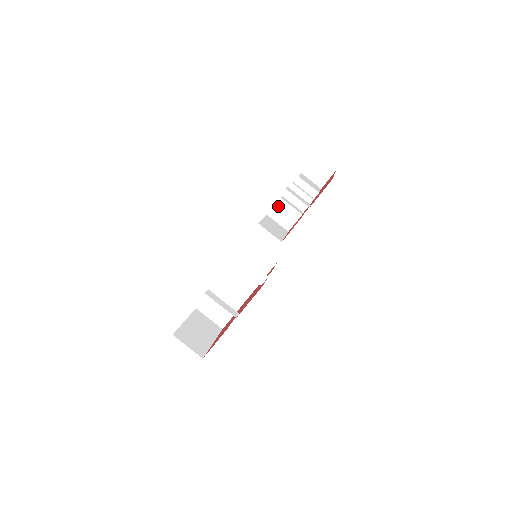
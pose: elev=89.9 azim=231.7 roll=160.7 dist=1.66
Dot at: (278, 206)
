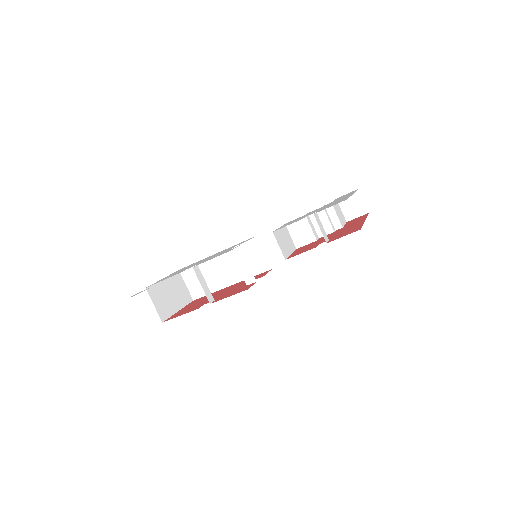
Dot at: (299, 221)
